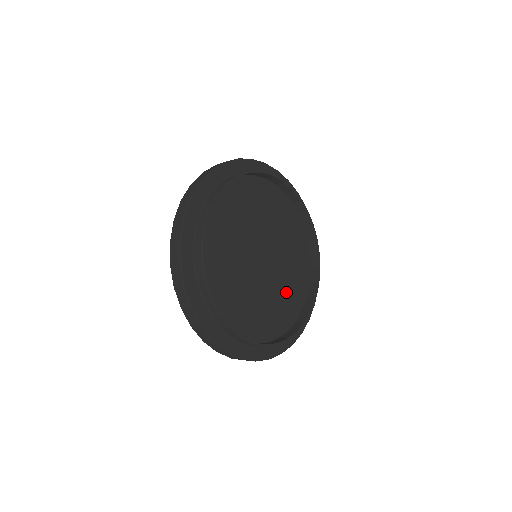
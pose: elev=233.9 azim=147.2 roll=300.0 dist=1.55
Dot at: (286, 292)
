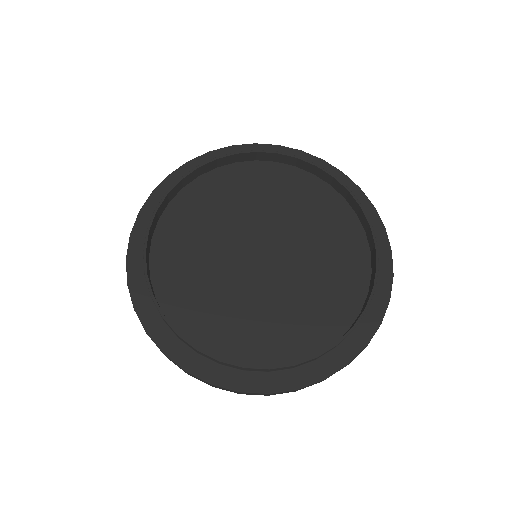
Dot at: (328, 267)
